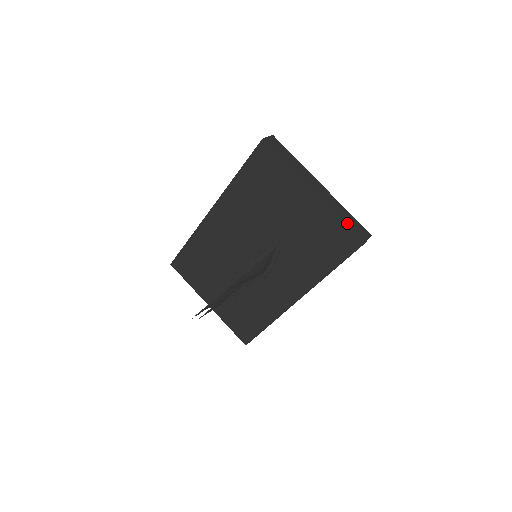
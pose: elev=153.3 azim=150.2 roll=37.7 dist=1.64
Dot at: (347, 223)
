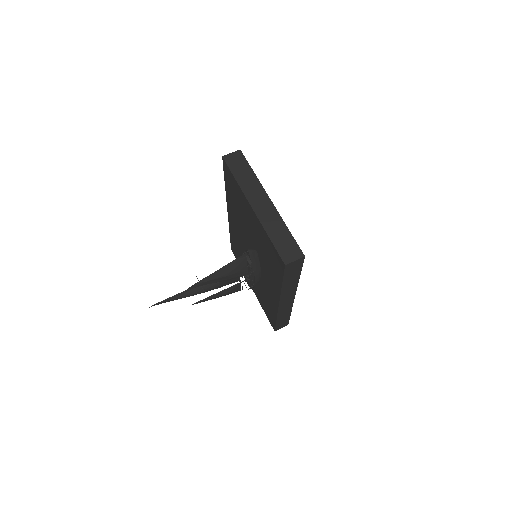
Dot at: (275, 242)
